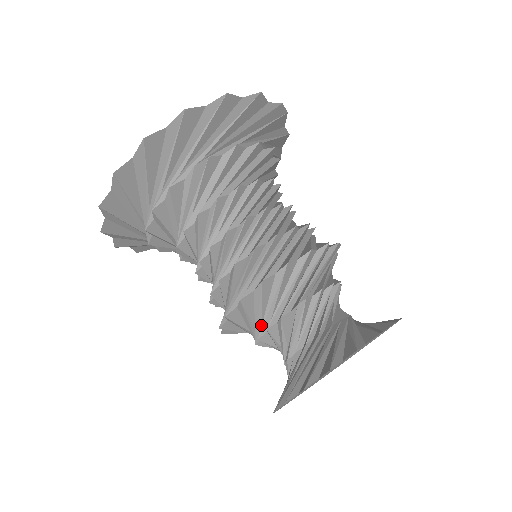
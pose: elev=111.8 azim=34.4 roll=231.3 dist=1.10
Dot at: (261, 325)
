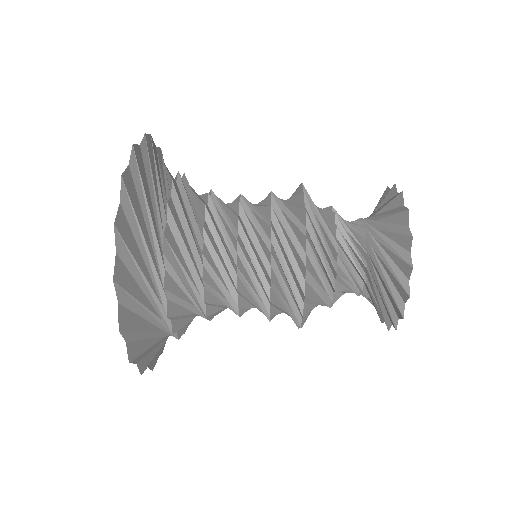
Dot at: (325, 293)
